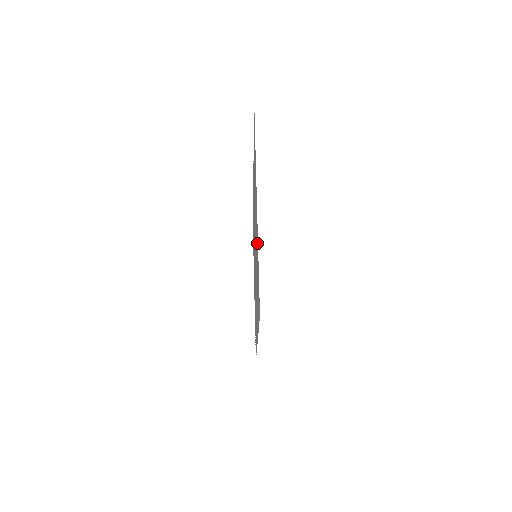
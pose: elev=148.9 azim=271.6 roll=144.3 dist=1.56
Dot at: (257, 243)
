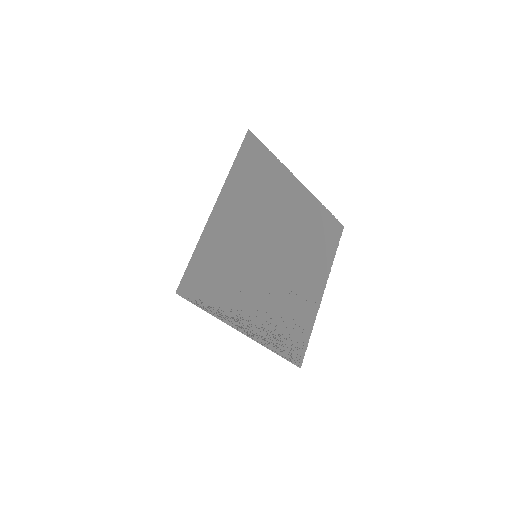
Dot at: (213, 238)
